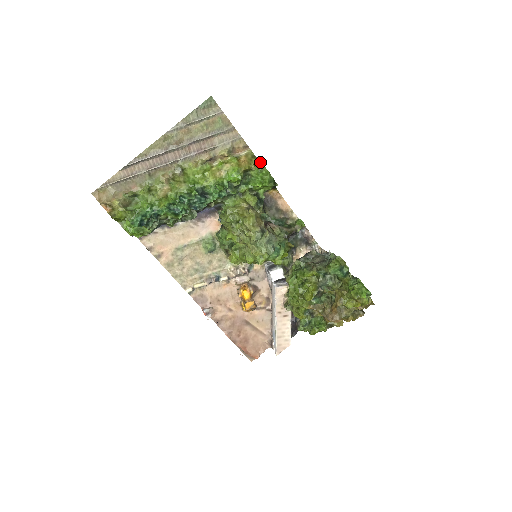
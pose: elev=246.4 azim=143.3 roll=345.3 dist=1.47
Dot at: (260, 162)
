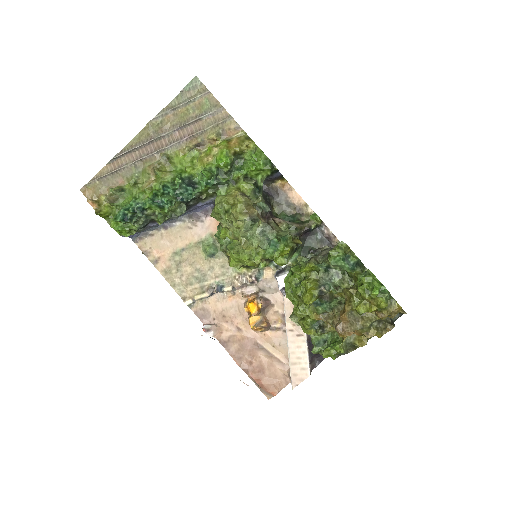
Dot at: occluded
